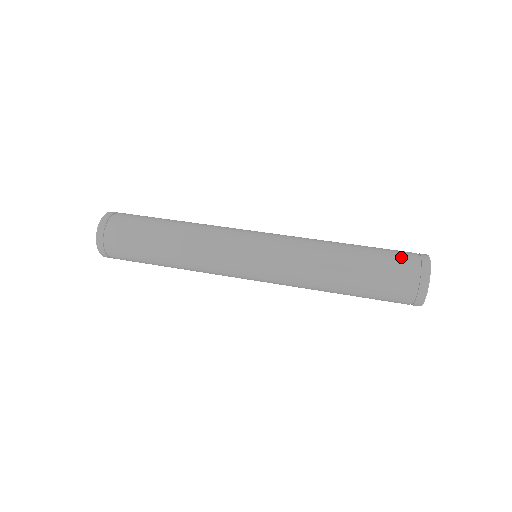
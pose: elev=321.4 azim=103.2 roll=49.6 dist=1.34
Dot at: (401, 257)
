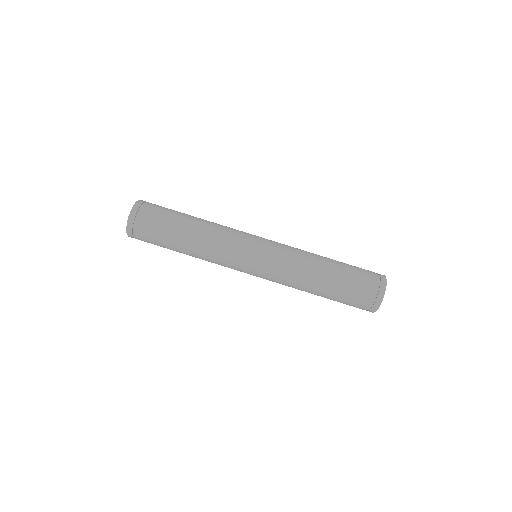
Dot at: (367, 275)
